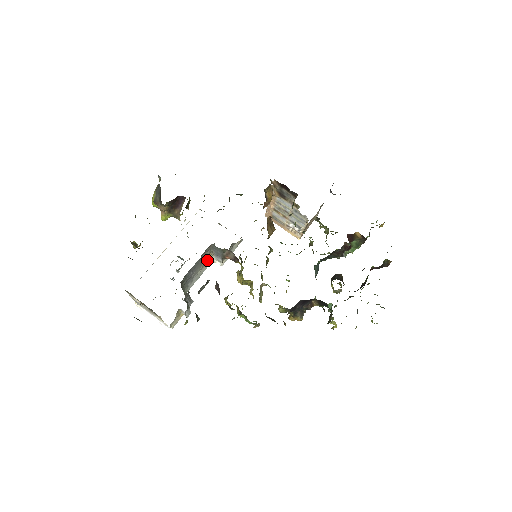
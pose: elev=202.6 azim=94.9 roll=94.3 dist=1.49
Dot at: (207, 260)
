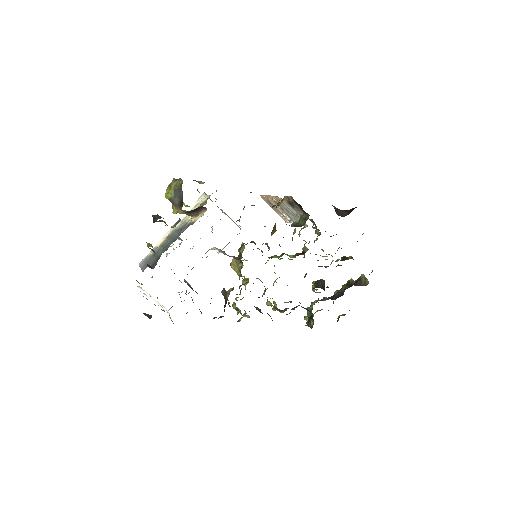
Dot at: occluded
